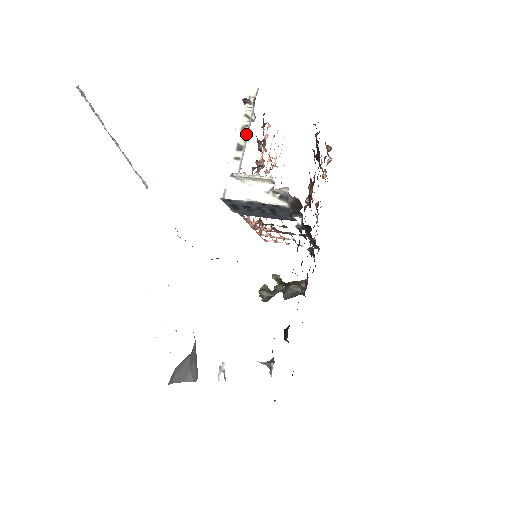
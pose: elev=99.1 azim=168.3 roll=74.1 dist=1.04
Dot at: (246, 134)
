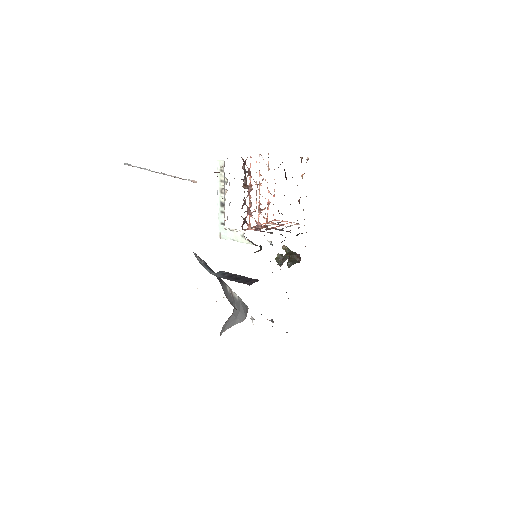
Dot at: (224, 195)
